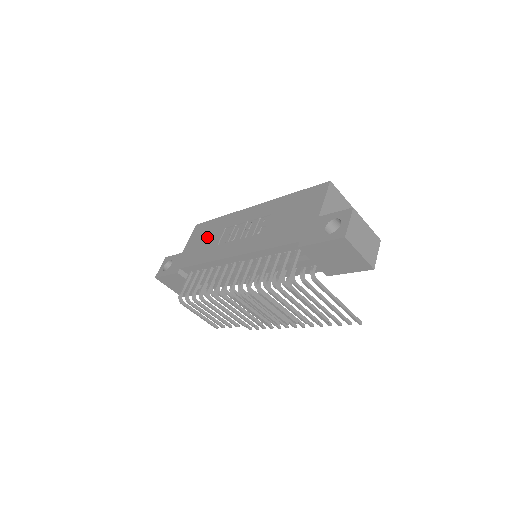
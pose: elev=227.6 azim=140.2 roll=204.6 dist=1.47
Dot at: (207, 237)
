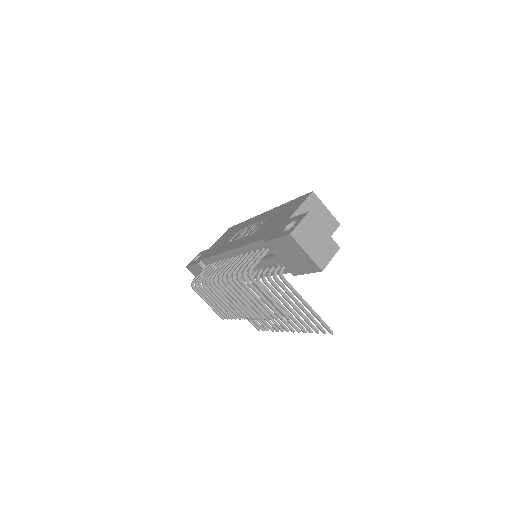
Dot at: (228, 236)
